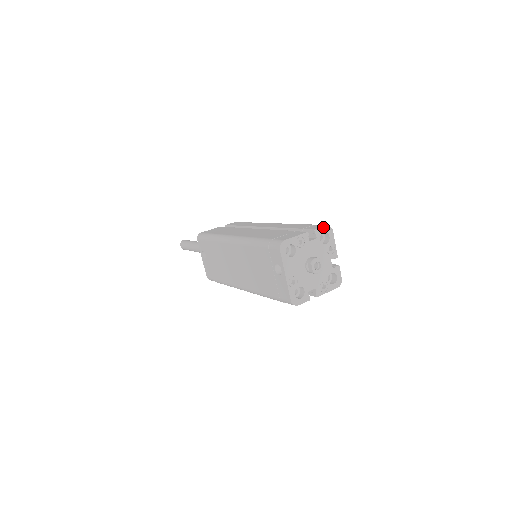
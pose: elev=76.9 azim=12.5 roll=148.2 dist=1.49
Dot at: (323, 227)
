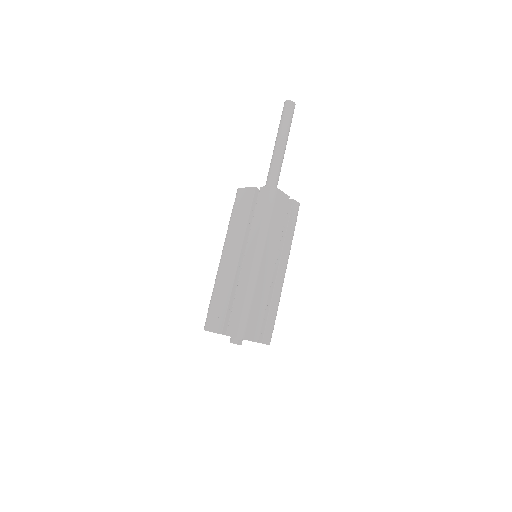
Dot at: occluded
